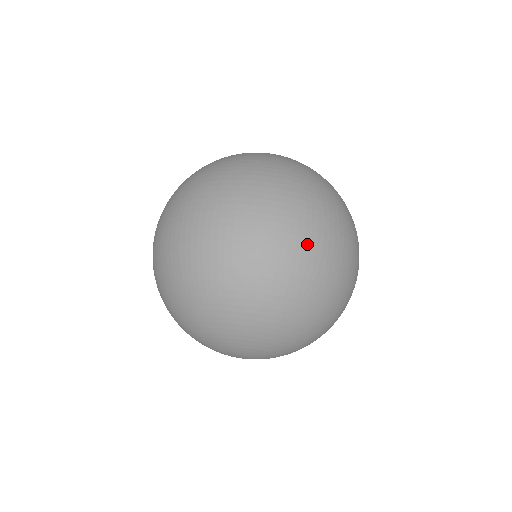
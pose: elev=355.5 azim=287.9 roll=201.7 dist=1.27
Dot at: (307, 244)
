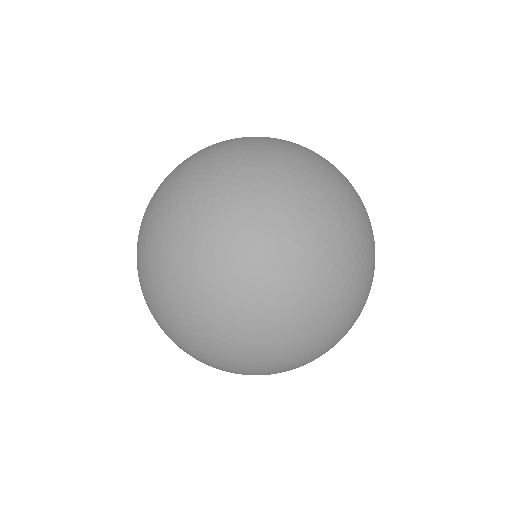
Dot at: (298, 202)
